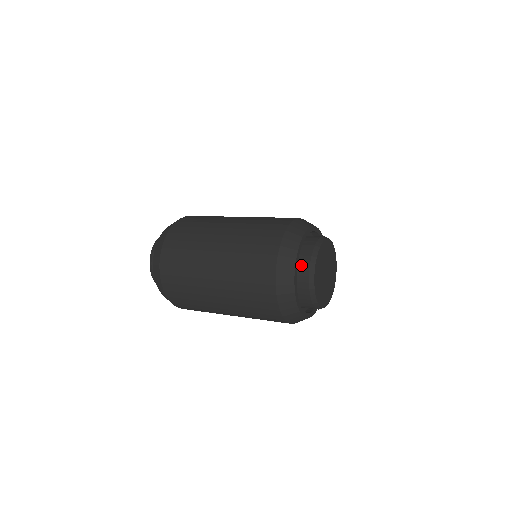
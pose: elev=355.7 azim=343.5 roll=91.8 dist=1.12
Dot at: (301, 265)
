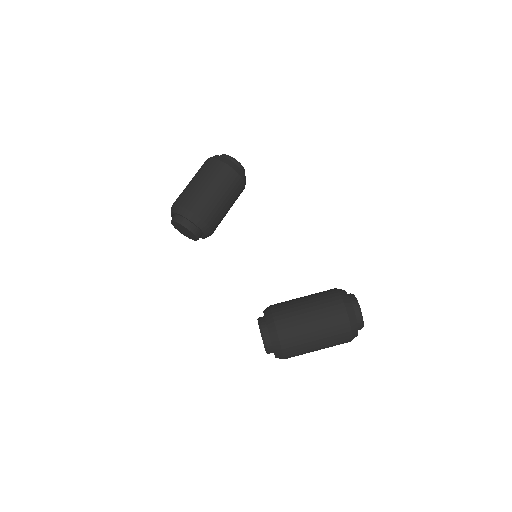
Dot at: (358, 329)
